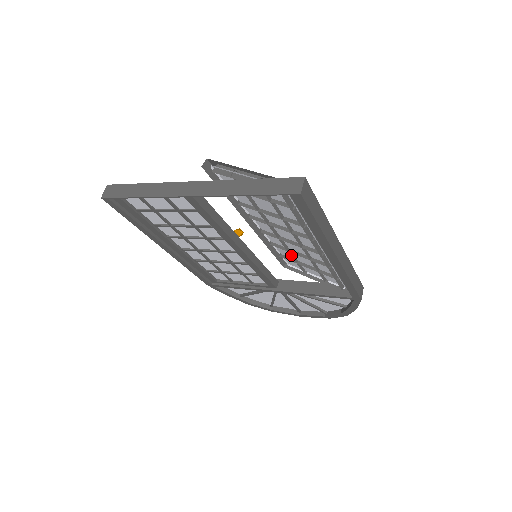
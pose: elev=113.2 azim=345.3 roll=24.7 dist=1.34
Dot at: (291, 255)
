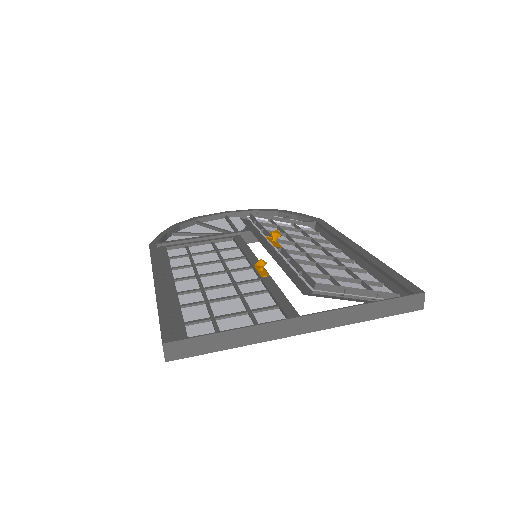
Dot at: occluded
